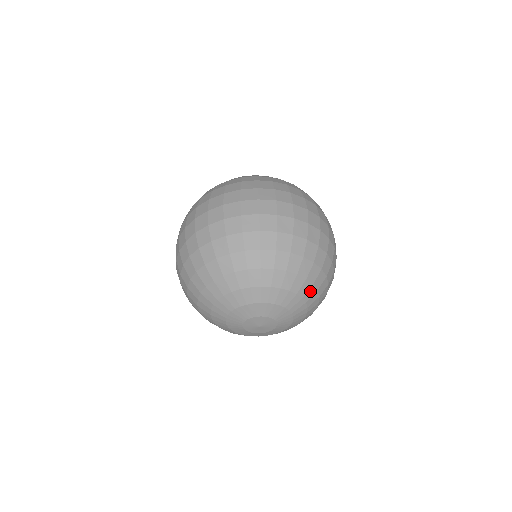
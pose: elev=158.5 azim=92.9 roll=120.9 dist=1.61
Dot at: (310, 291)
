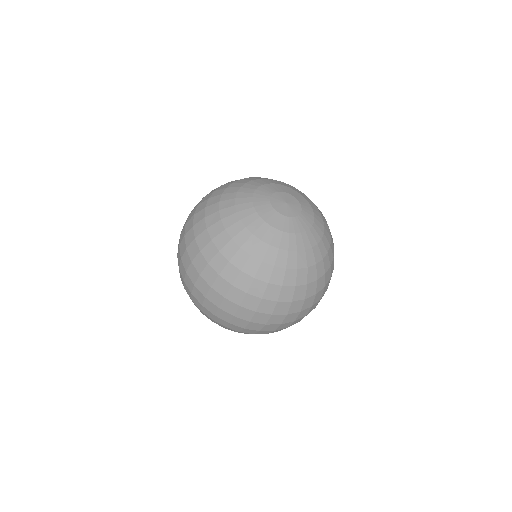
Dot at: occluded
